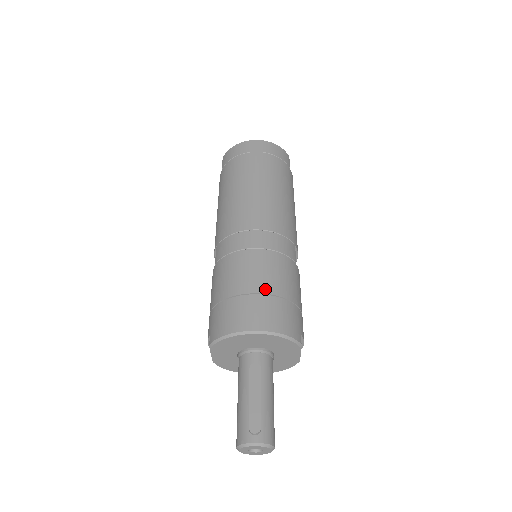
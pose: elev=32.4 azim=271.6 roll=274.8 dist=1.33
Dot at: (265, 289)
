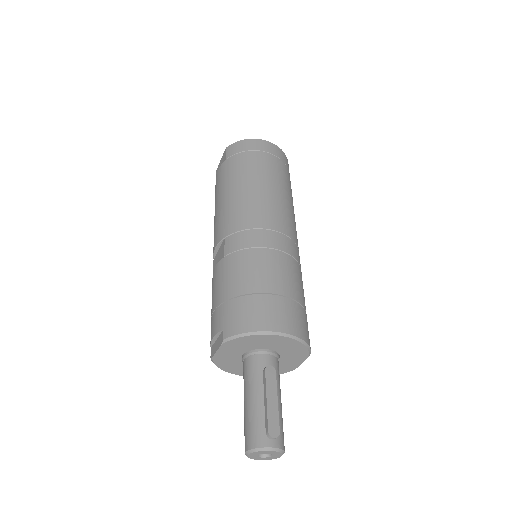
Dot at: (287, 292)
